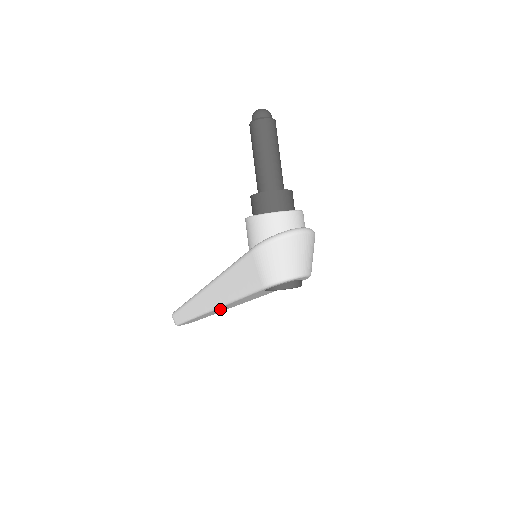
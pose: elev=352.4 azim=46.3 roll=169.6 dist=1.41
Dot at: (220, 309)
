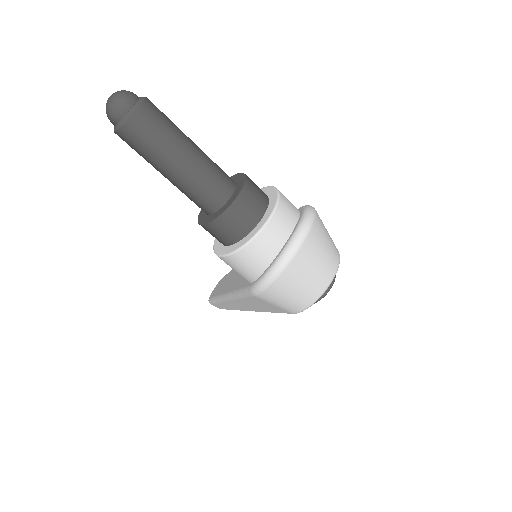
Dot at: occluded
